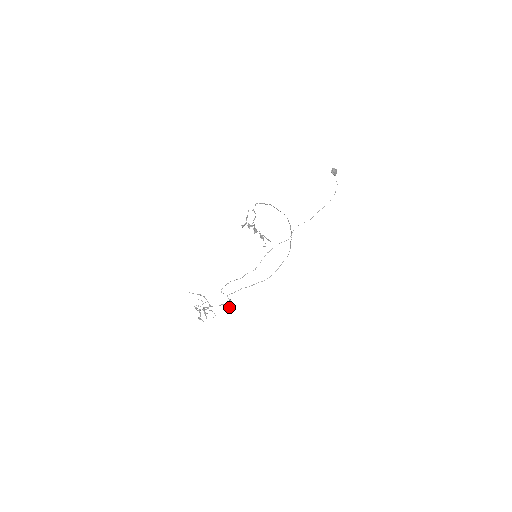
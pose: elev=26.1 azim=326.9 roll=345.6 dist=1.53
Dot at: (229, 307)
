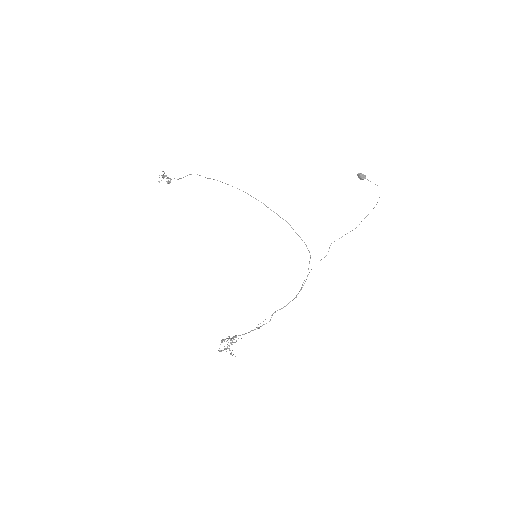
Dot at: occluded
